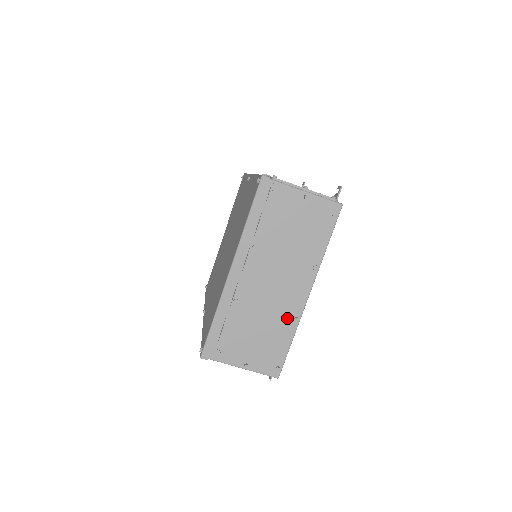
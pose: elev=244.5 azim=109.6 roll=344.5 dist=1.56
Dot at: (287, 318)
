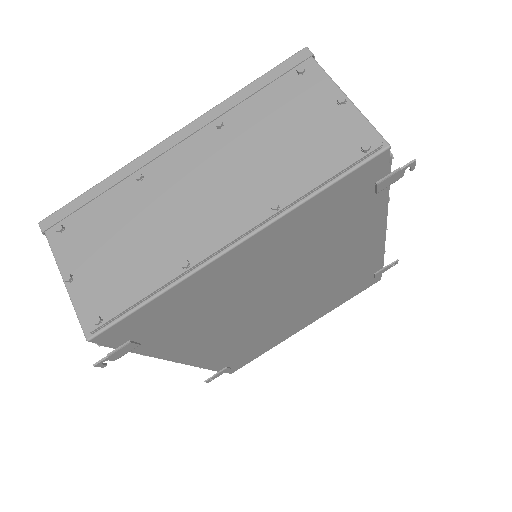
Dot at: (176, 253)
